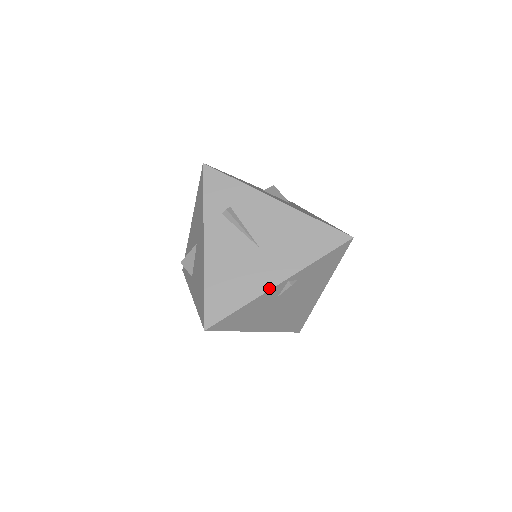
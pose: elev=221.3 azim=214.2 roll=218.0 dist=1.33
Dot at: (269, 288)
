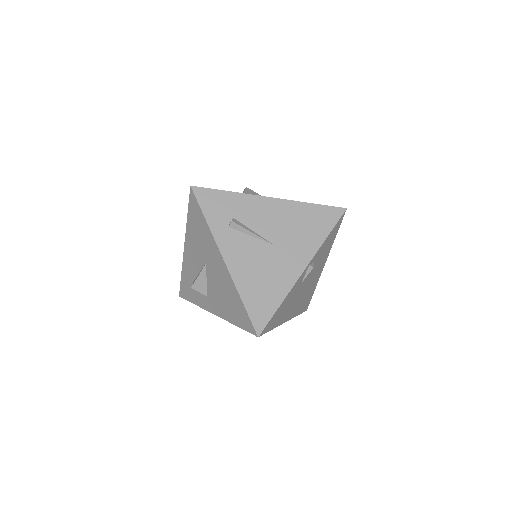
Dot at: (297, 277)
